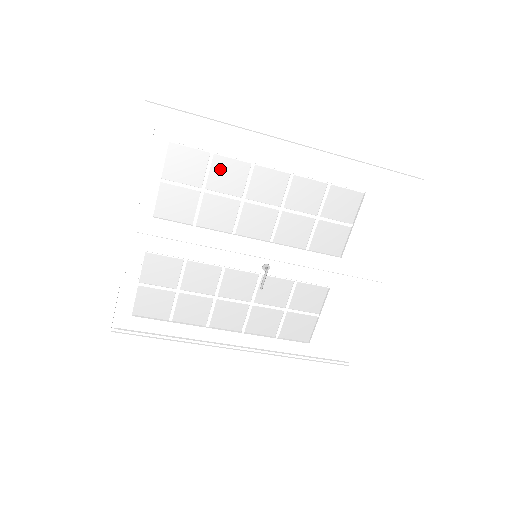
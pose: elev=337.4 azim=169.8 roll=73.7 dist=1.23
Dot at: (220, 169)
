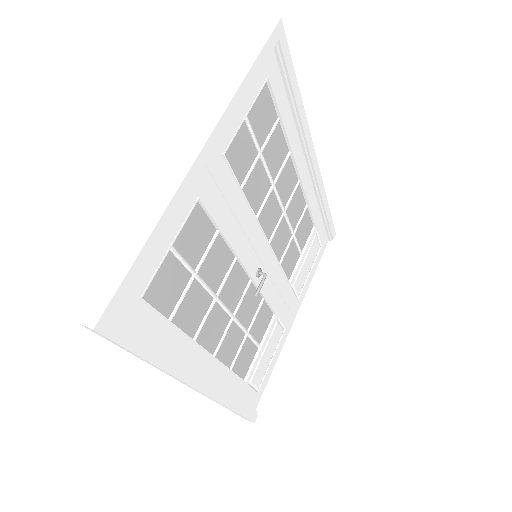
Dot at: (275, 140)
